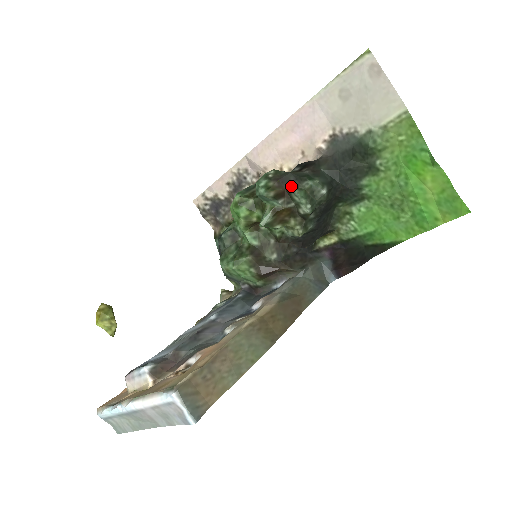
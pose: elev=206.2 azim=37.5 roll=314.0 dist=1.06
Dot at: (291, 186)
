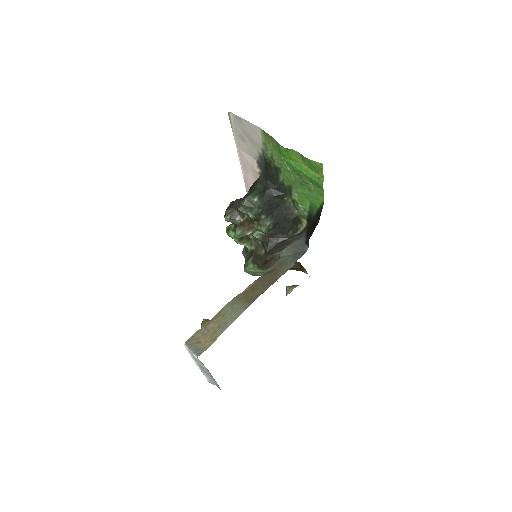
Dot at: (237, 207)
